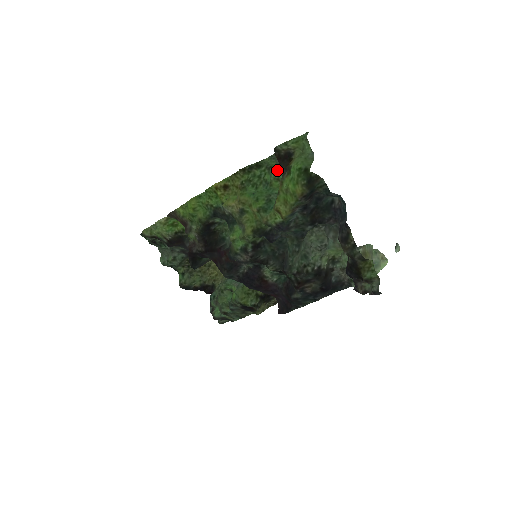
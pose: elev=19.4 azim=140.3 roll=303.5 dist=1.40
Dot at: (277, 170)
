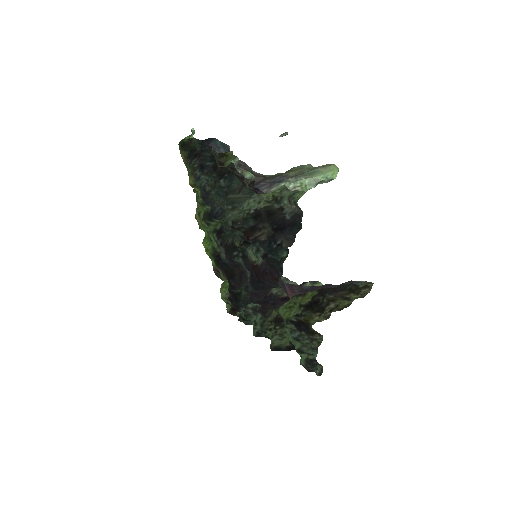
Dot at: occluded
